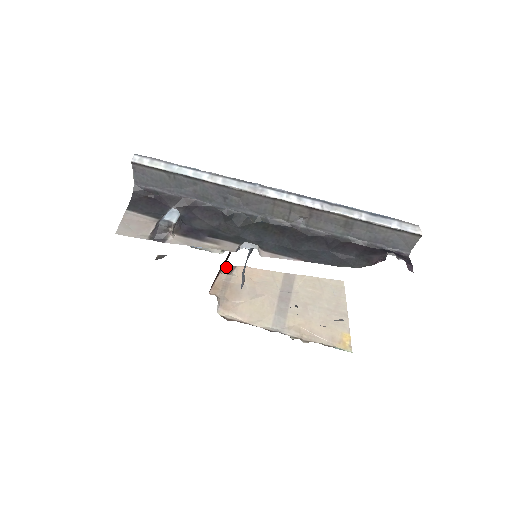
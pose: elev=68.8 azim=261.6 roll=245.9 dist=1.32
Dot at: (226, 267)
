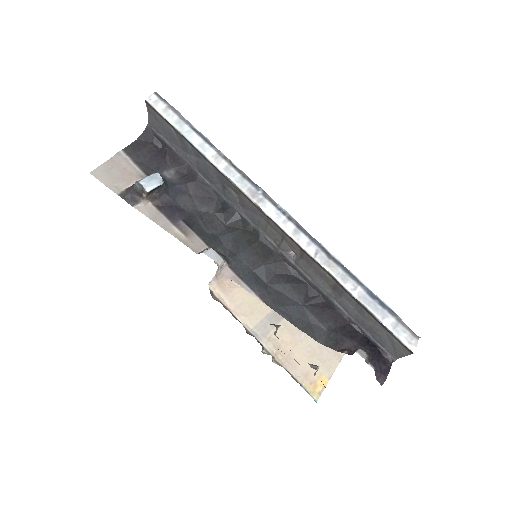
Dot at: occluded
